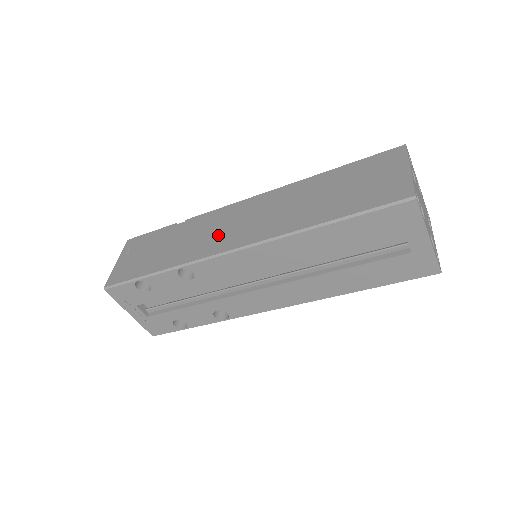
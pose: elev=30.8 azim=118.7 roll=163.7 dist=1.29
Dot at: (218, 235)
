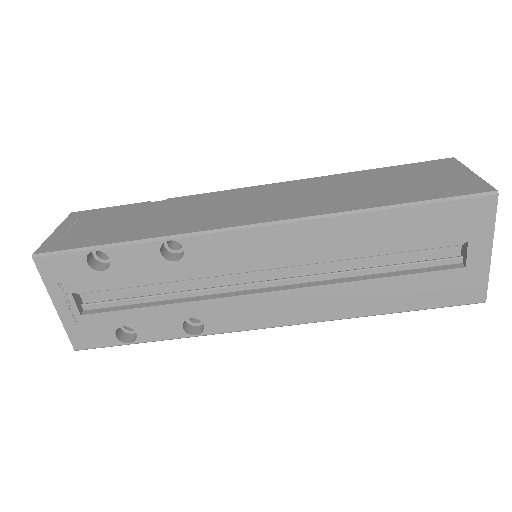
Dot at: (224, 211)
